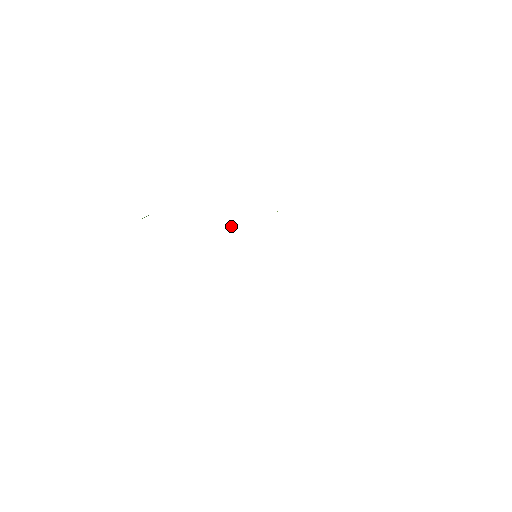
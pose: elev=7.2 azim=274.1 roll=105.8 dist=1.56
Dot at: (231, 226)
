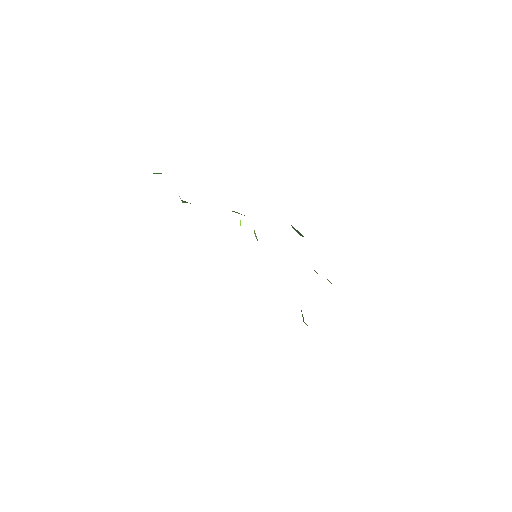
Dot at: (240, 220)
